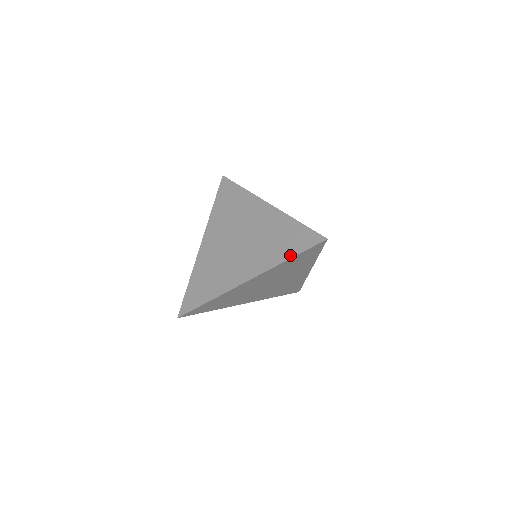
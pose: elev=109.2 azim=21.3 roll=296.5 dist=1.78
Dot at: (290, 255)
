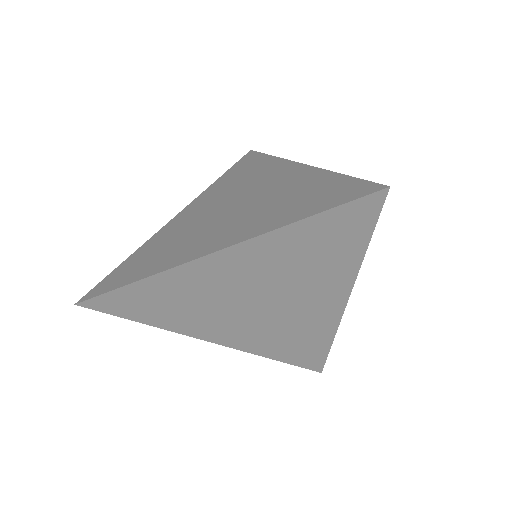
Dot at: (305, 214)
